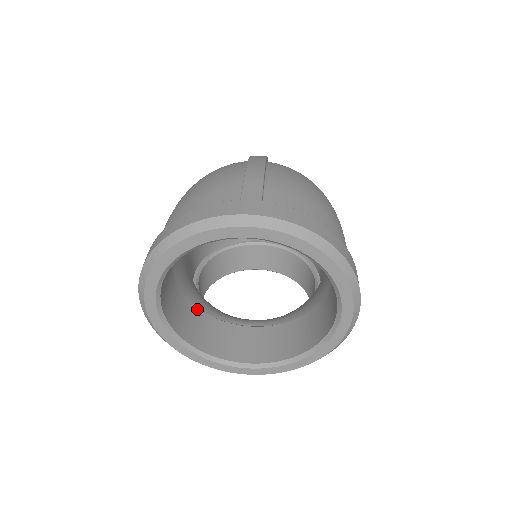
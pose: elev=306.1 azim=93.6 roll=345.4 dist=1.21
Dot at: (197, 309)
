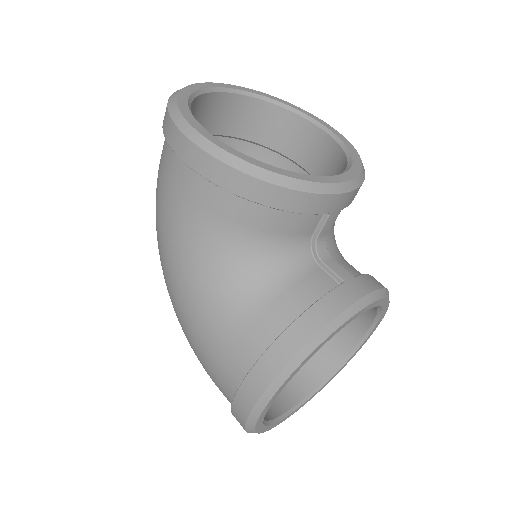
Dot at: occluded
